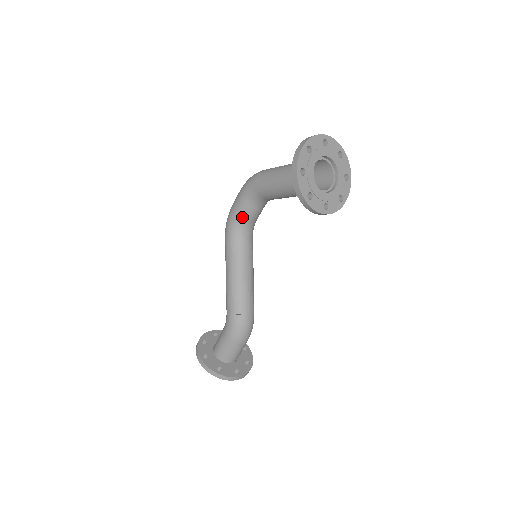
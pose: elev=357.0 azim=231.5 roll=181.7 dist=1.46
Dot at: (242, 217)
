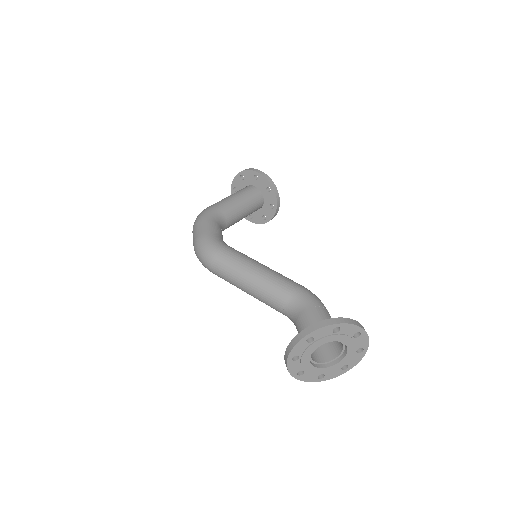
Dot at: (220, 234)
